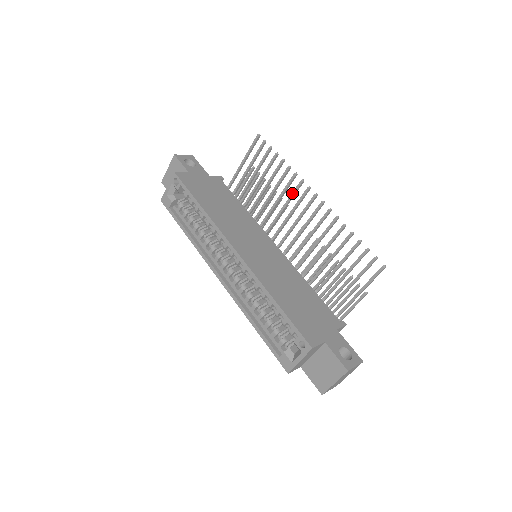
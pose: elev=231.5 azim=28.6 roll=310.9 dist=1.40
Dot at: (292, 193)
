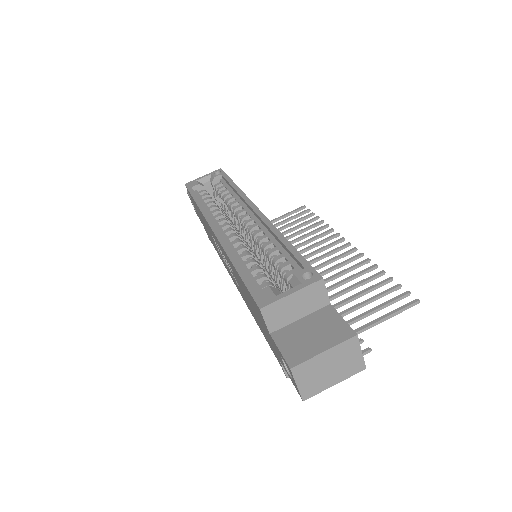
Dot at: (321, 240)
